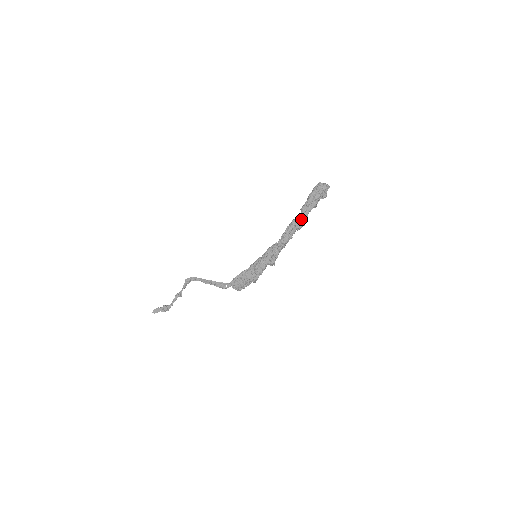
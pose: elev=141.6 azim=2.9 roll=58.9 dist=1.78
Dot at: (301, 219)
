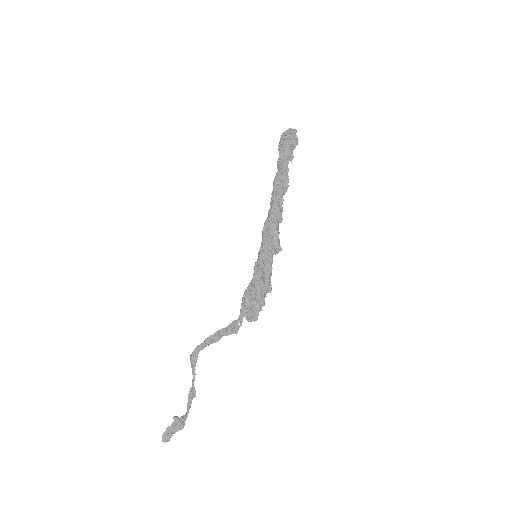
Dot at: (281, 172)
